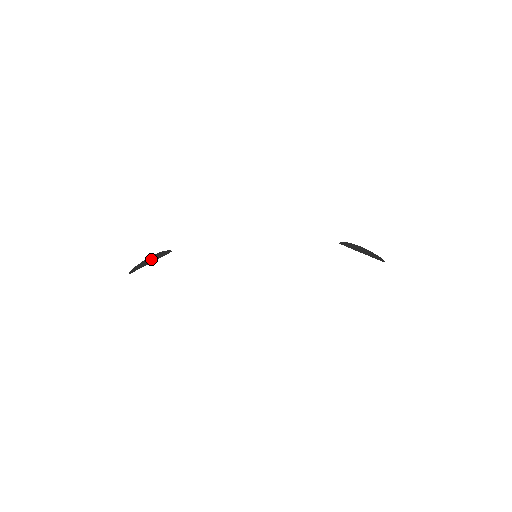
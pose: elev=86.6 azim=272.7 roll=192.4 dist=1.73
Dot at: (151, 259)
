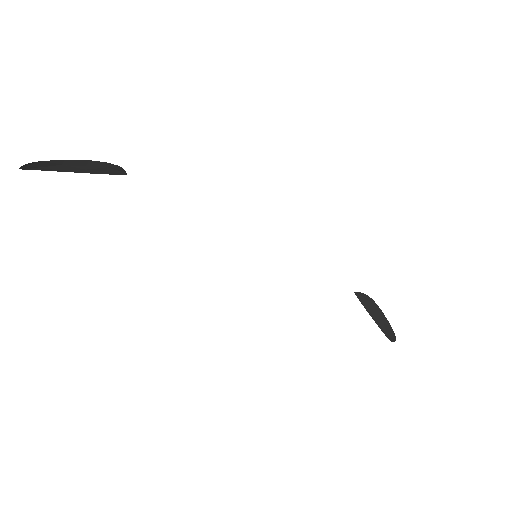
Dot at: (82, 165)
